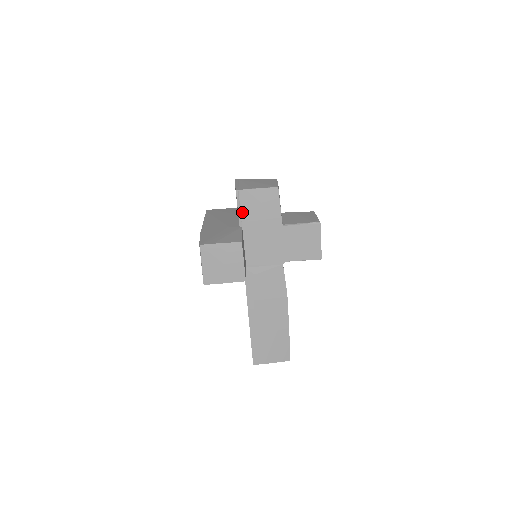
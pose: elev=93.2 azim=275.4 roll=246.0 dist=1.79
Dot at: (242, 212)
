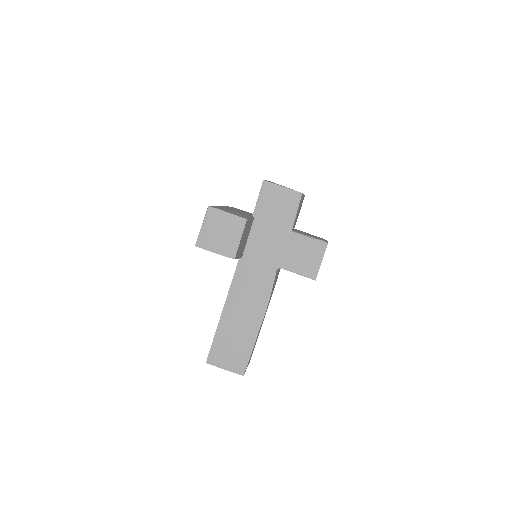
Dot at: (260, 202)
